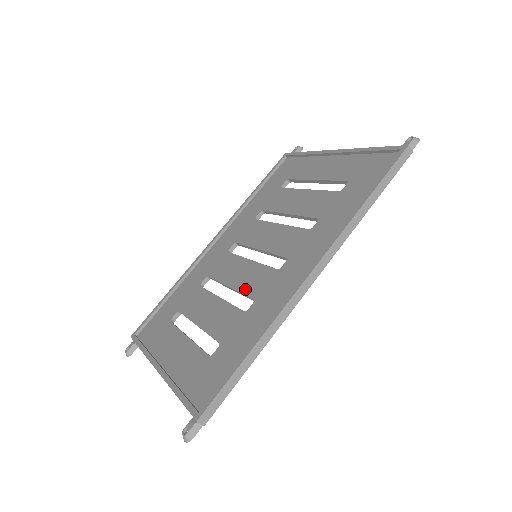
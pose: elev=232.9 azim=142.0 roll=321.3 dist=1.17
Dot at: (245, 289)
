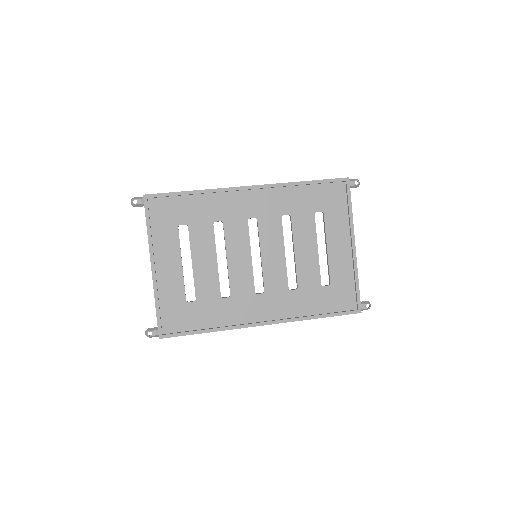
Dot at: (232, 279)
